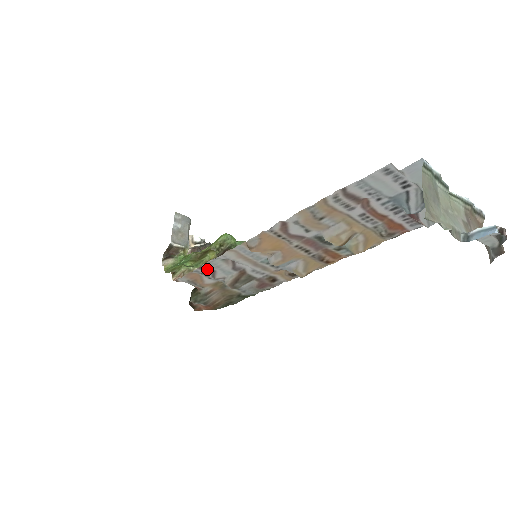
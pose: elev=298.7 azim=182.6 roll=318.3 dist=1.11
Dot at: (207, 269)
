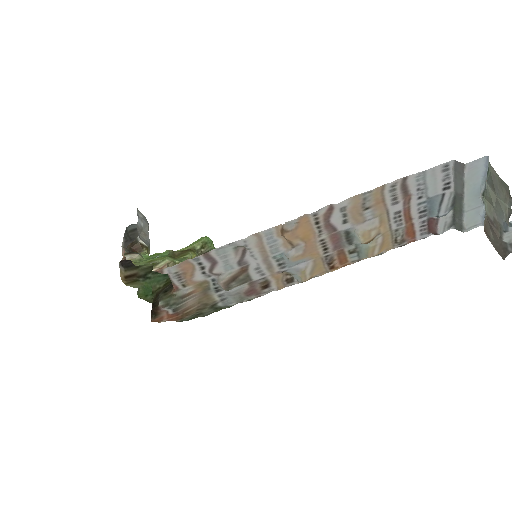
Dot at: (210, 258)
